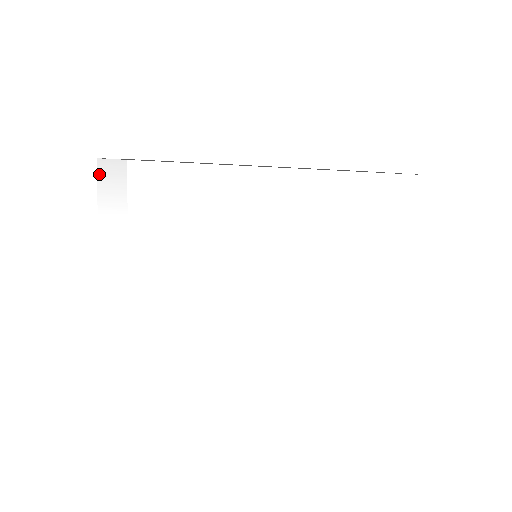
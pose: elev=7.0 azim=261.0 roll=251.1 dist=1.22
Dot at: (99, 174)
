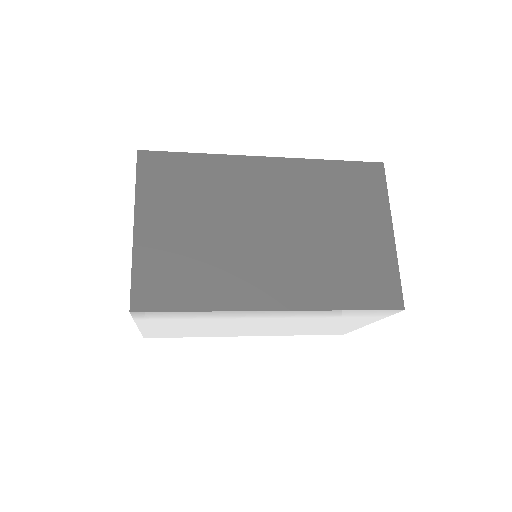
Dot at: (132, 314)
